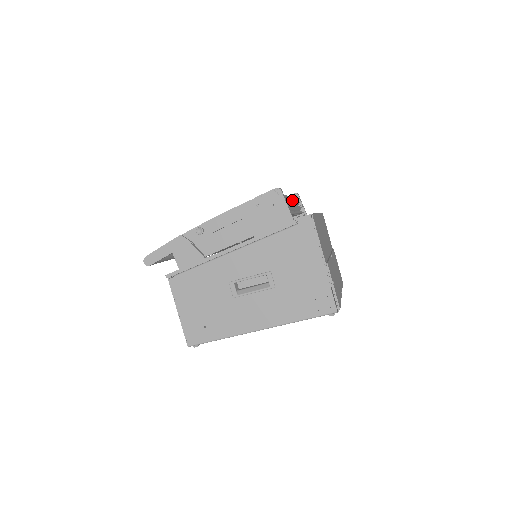
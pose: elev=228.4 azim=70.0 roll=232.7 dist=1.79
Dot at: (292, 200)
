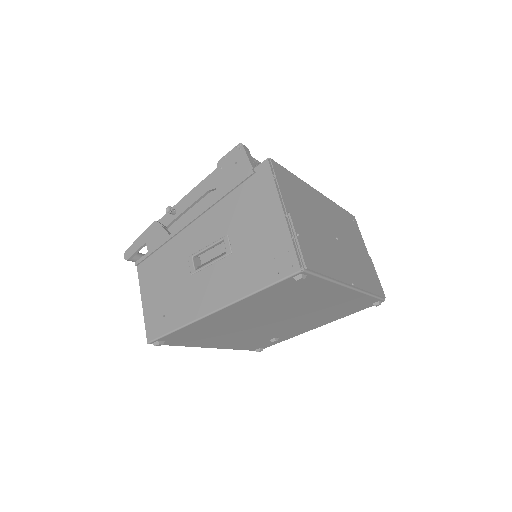
Dot at: occluded
